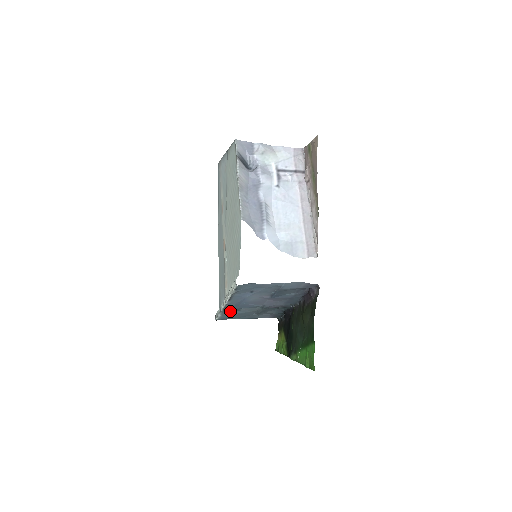
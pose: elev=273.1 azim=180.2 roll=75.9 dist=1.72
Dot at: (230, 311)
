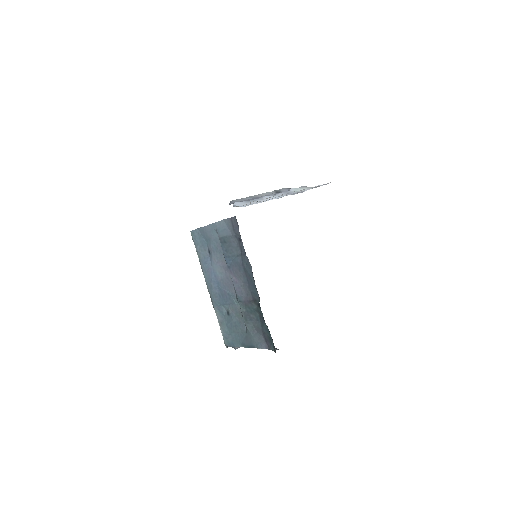
Dot at: (225, 317)
